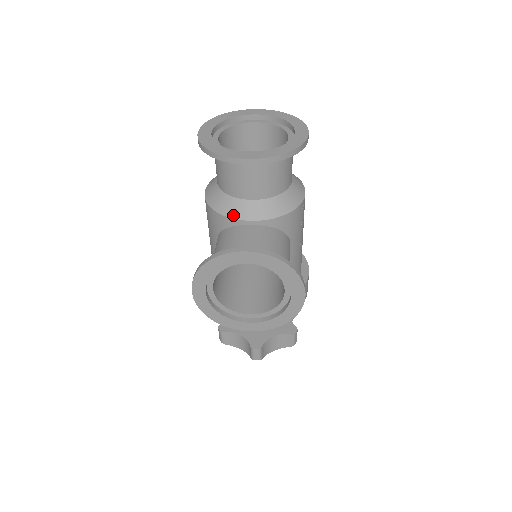
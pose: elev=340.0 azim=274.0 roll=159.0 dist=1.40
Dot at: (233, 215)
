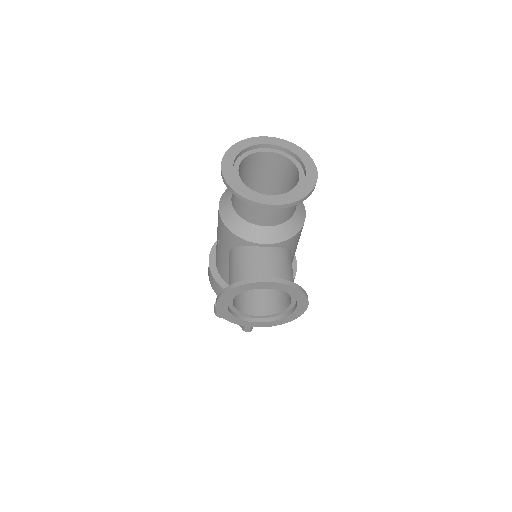
Dot at: (249, 238)
